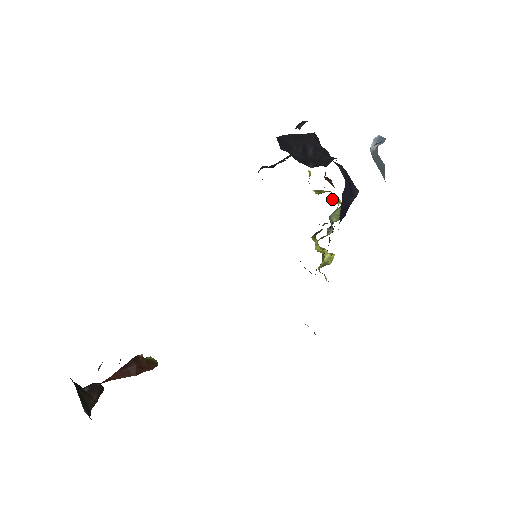
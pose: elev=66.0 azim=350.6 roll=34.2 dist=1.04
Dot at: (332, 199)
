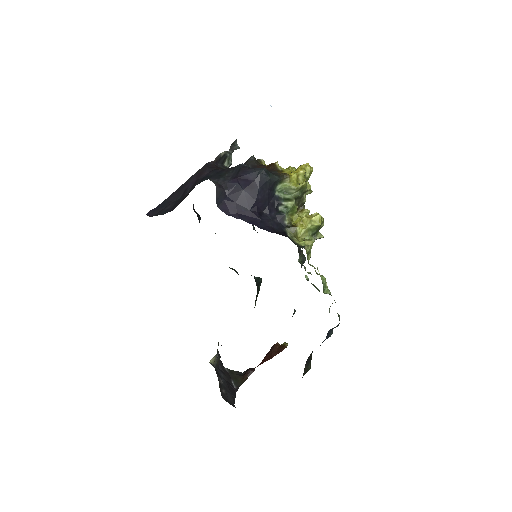
Dot at: occluded
